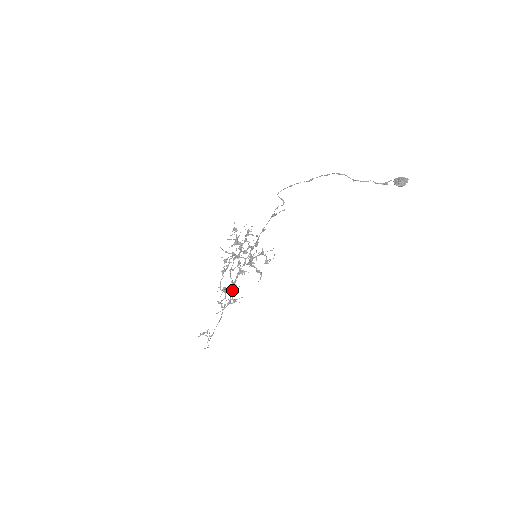
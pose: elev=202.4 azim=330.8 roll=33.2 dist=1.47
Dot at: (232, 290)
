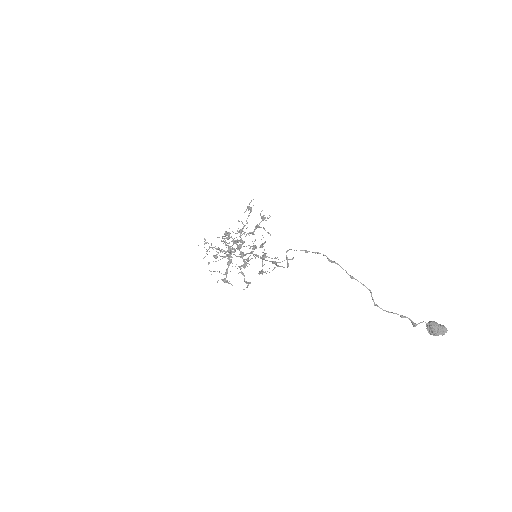
Dot at: occluded
